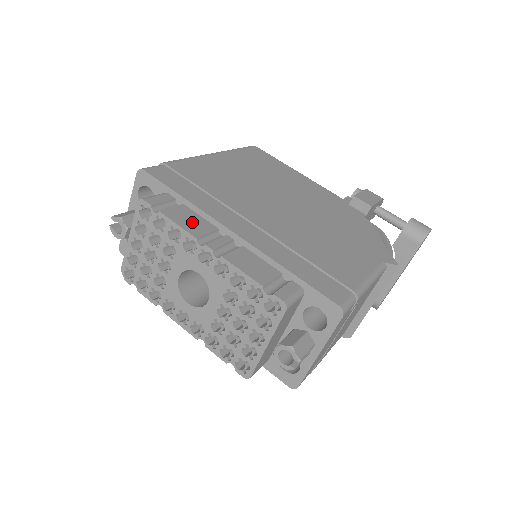
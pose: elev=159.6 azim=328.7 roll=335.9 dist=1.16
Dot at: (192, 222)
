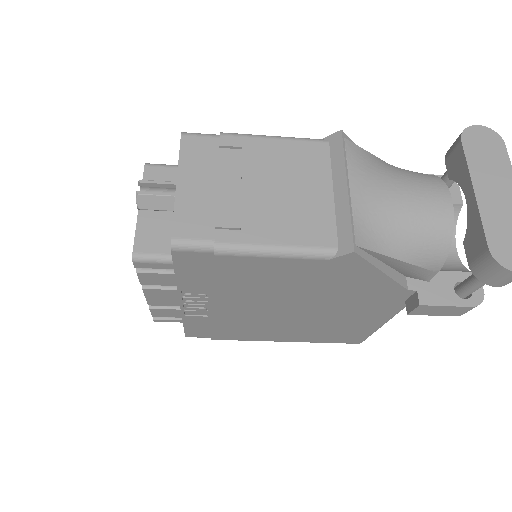
Dot at: occluded
